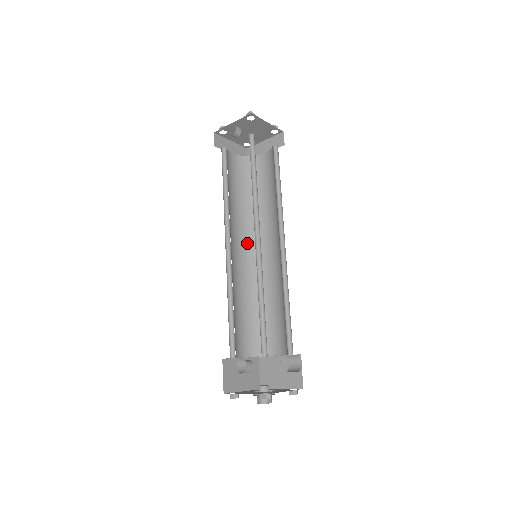
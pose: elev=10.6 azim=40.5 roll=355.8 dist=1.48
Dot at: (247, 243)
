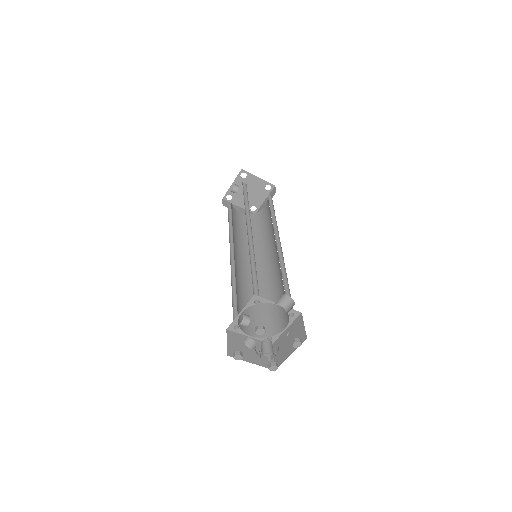
Dot at: occluded
